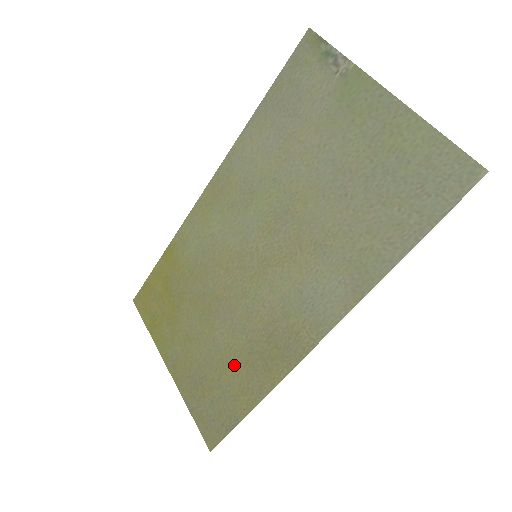
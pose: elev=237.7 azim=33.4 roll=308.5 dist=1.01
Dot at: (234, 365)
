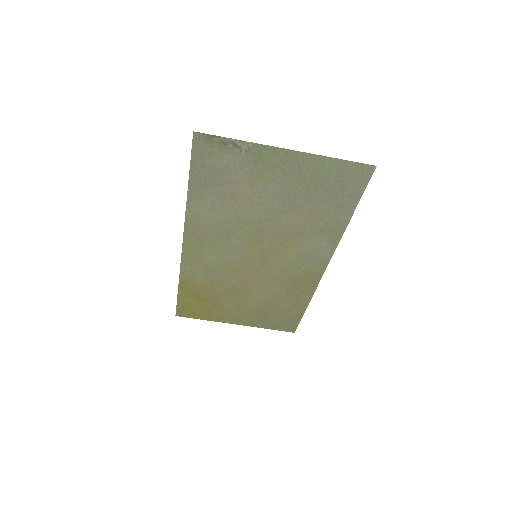
Dot at: (281, 300)
